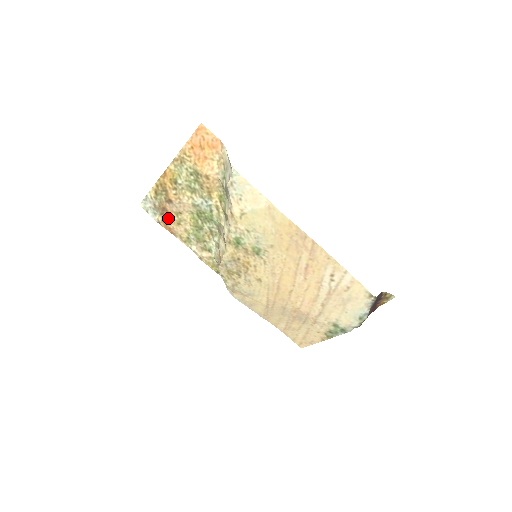
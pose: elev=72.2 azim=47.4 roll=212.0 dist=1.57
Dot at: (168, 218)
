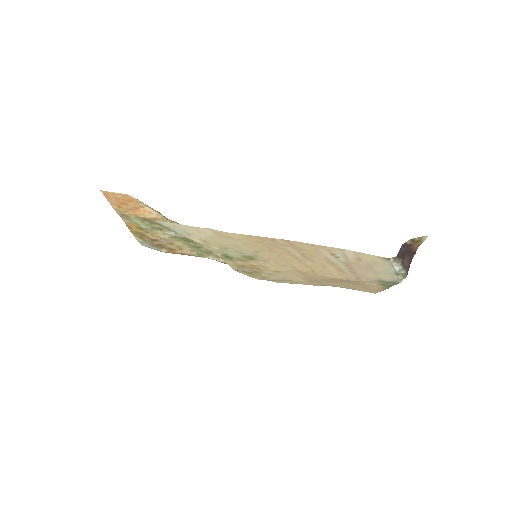
Dot at: (169, 248)
